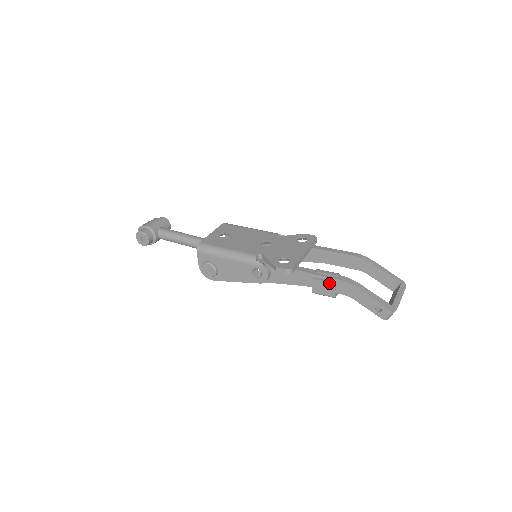
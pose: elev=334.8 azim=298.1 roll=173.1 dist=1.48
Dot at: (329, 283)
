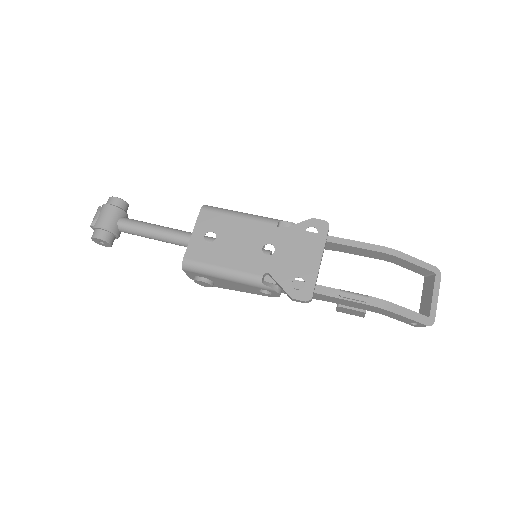
Dot at: (358, 311)
